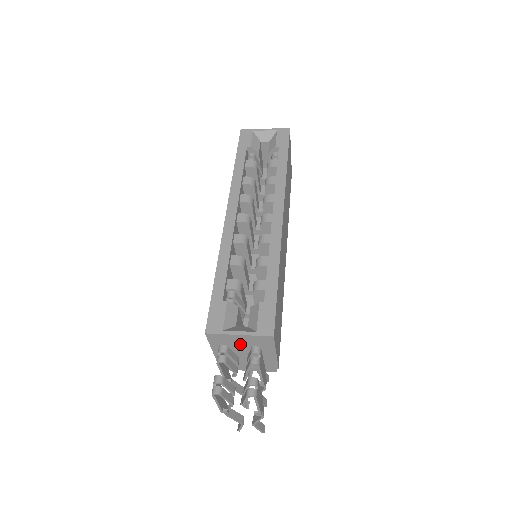
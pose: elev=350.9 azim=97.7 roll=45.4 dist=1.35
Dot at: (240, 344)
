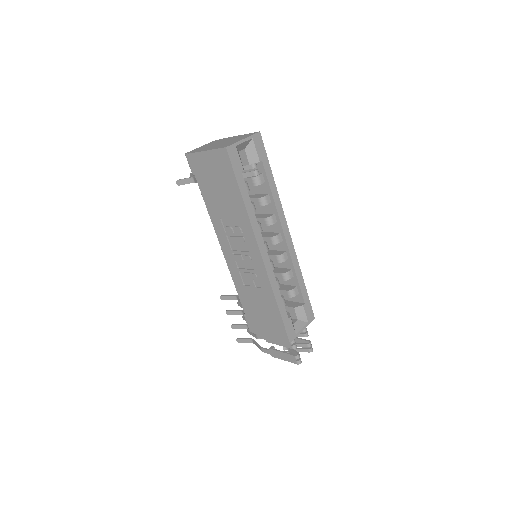
Dot at: occluded
